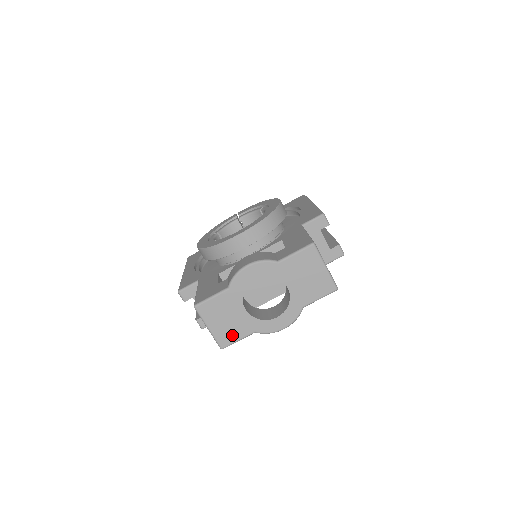
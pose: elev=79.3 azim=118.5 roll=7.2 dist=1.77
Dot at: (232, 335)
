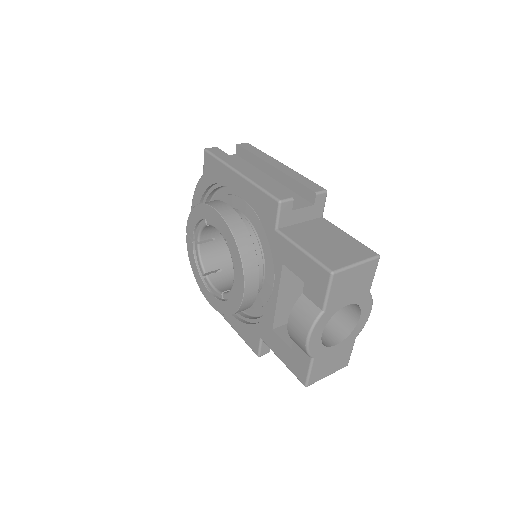
Dot at: (345, 357)
